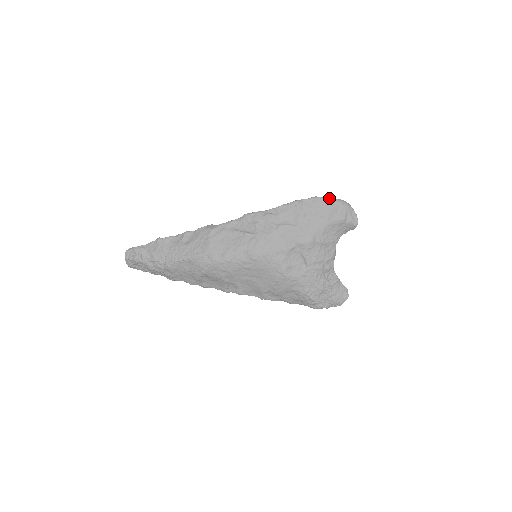
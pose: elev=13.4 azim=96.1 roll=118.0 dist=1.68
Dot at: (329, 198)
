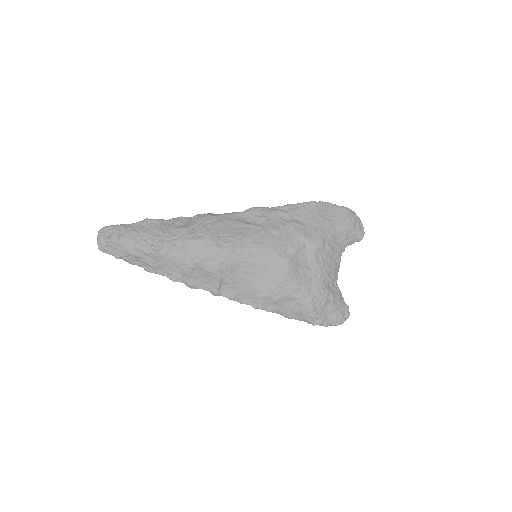
Dot at: occluded
